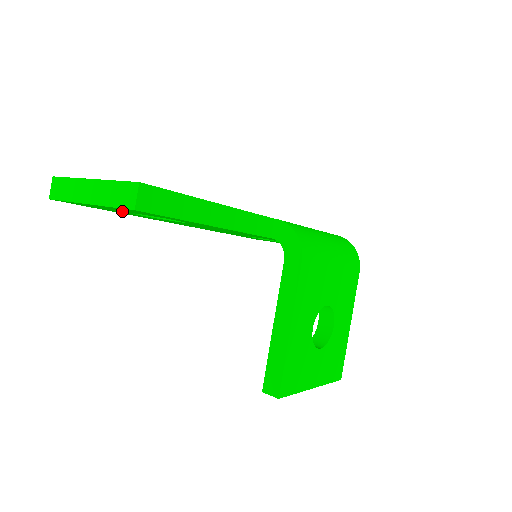
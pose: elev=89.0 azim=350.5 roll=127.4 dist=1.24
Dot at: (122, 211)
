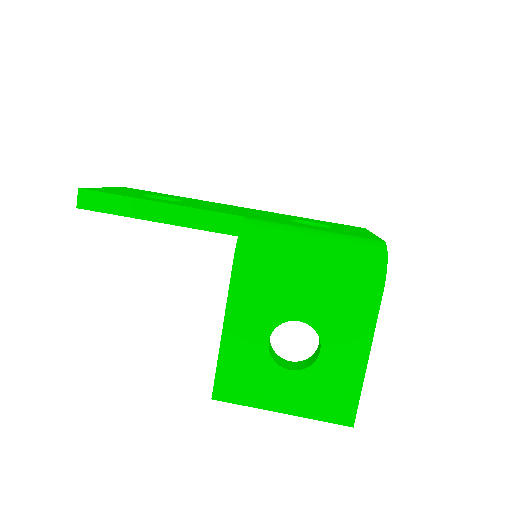
Dot at: occluded
